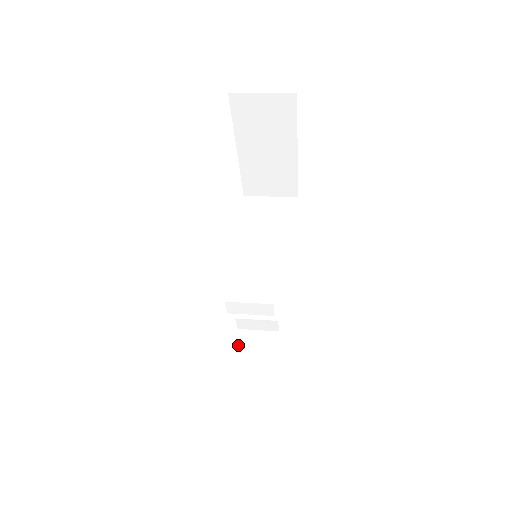
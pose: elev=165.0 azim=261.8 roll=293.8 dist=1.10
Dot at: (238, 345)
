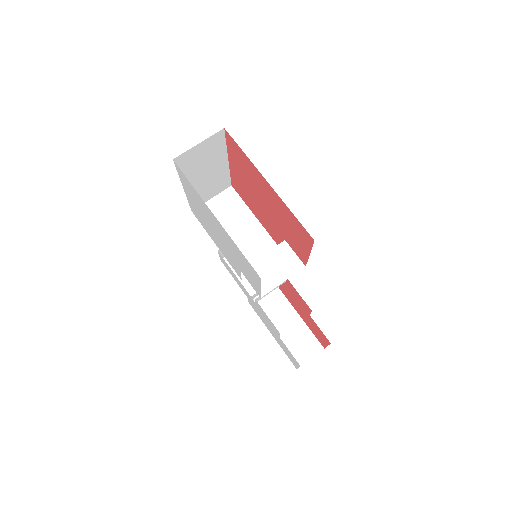
Dot at: occluded
